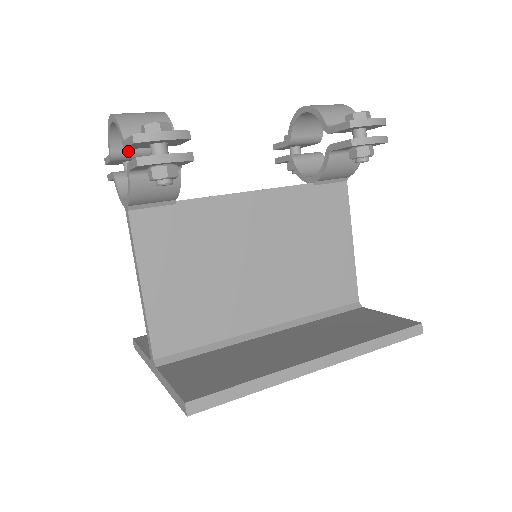
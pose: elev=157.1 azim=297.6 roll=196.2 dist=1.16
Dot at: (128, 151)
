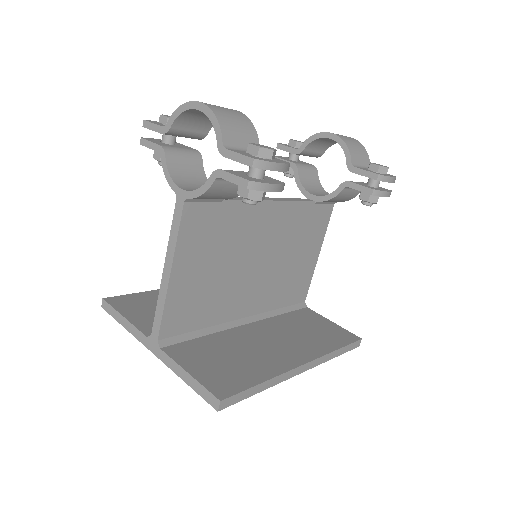
Dot at: (185, 130)
